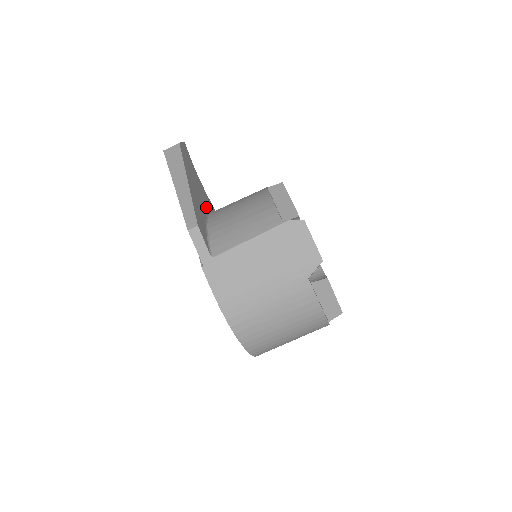
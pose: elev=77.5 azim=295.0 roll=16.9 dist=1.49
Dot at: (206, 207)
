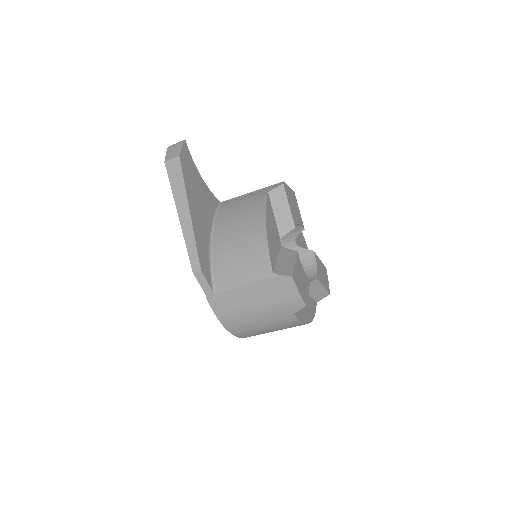
Dot at: (210, 217)
